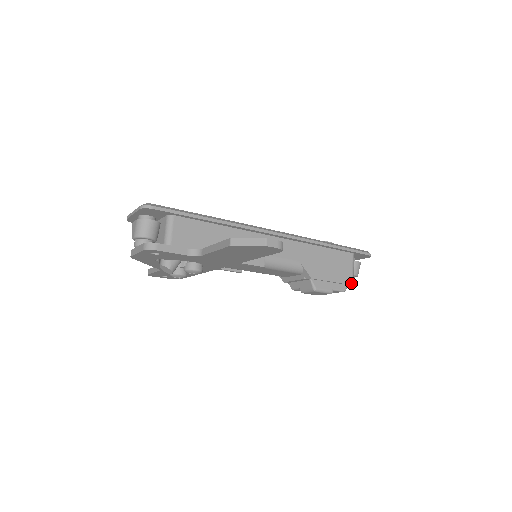
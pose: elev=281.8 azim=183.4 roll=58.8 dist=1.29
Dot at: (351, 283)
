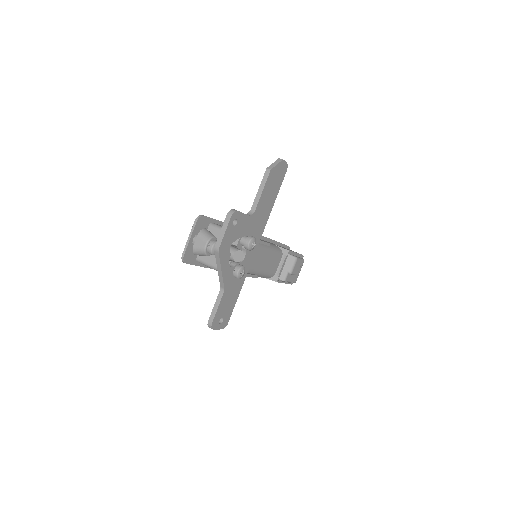
Dot at: (302, 255)
